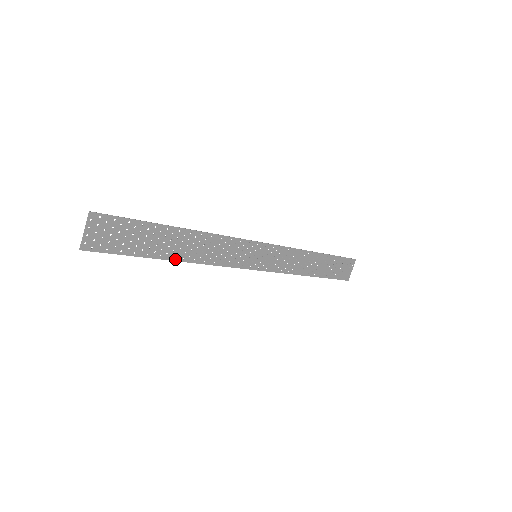
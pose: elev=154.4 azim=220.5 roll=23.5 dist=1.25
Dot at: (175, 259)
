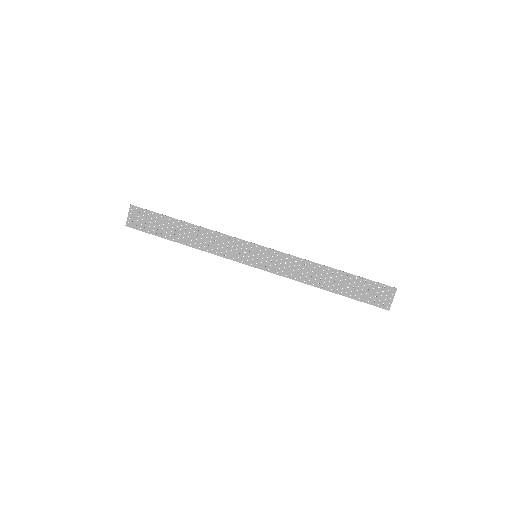
Dot at: (185, 244)
